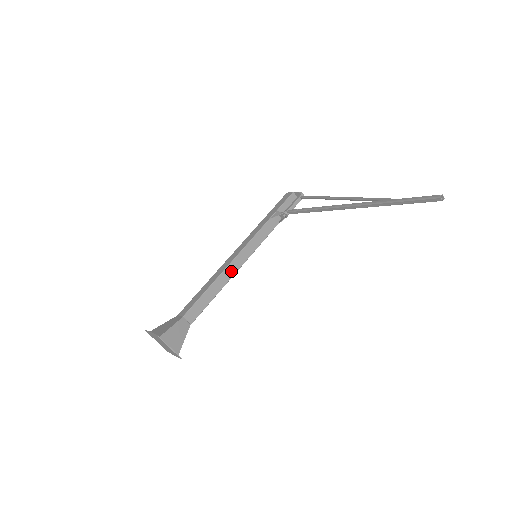
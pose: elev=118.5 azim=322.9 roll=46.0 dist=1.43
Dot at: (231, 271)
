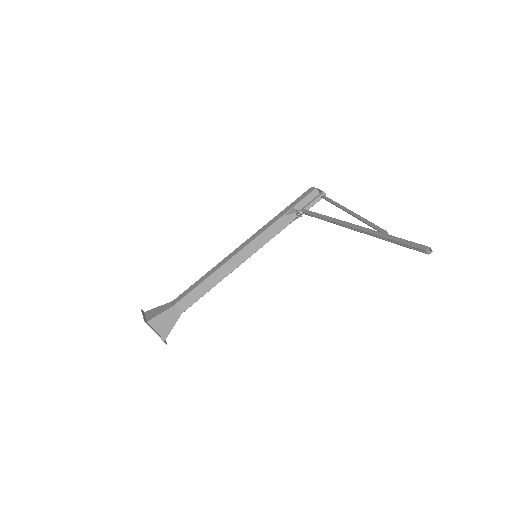
Dot at: (232, 265)
